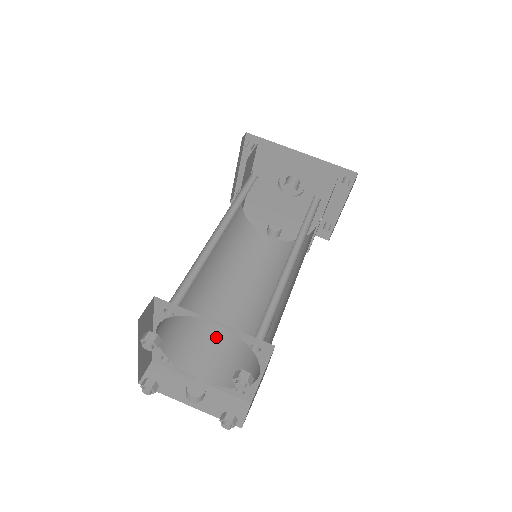
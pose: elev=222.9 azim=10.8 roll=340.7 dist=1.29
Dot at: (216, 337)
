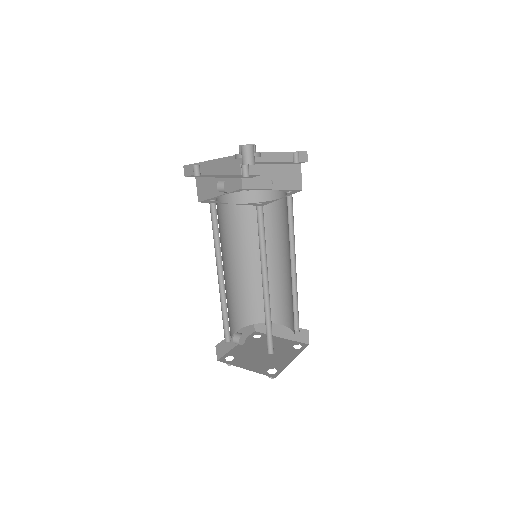
Dot at: (232, 304)
